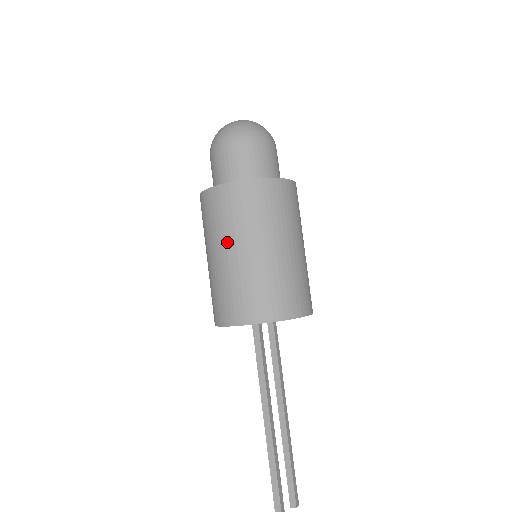
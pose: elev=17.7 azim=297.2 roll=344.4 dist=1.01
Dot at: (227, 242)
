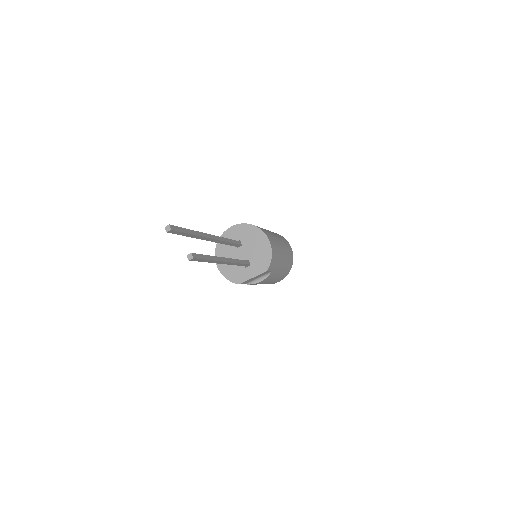
Dot at: occluded
